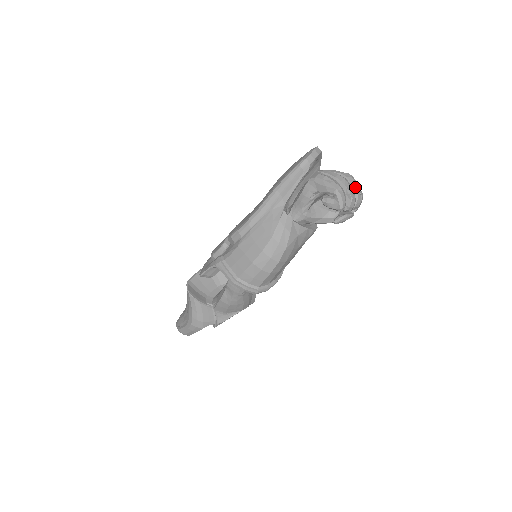
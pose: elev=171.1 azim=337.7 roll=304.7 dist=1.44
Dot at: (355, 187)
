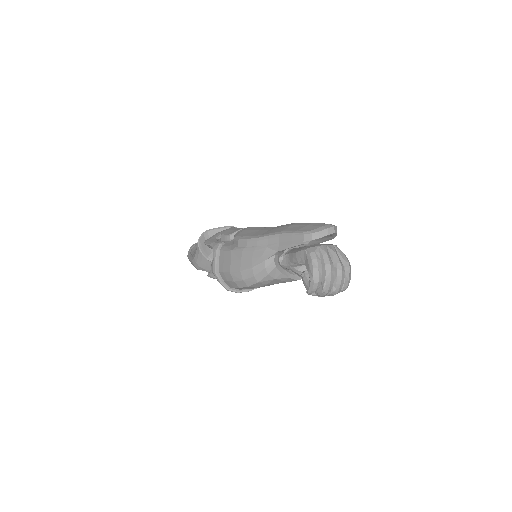
Dot at: (338, 281)
